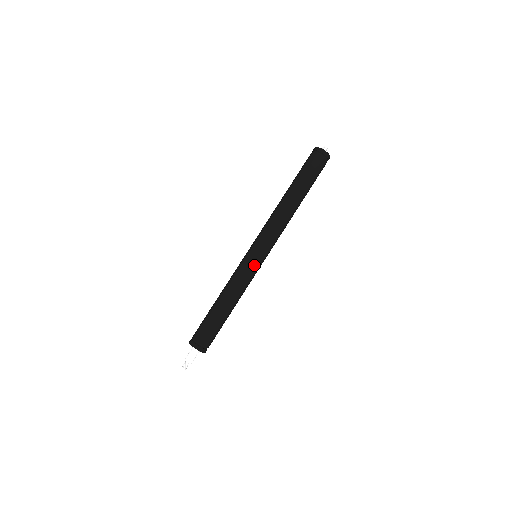
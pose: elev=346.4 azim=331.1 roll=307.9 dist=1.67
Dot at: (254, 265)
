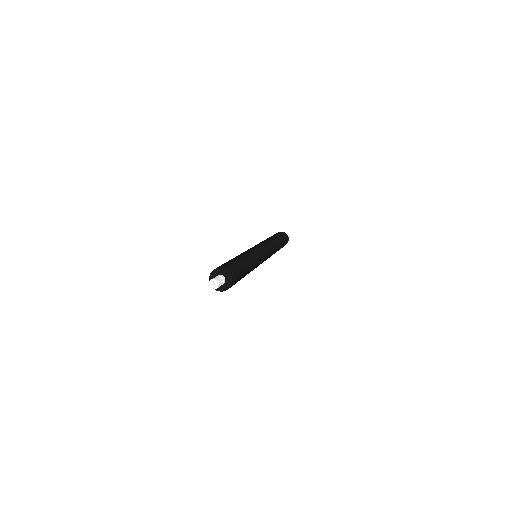
Dot at: (262, 254)
